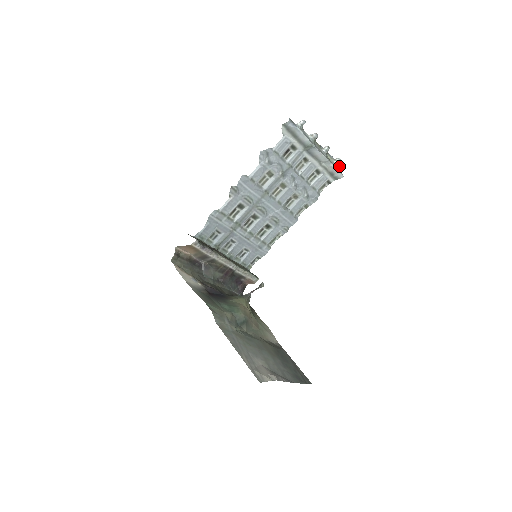
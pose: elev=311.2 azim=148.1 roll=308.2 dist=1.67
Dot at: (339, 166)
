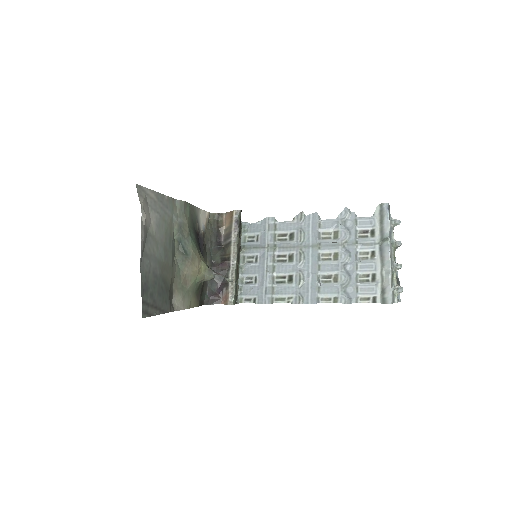
Dot at: occluded
